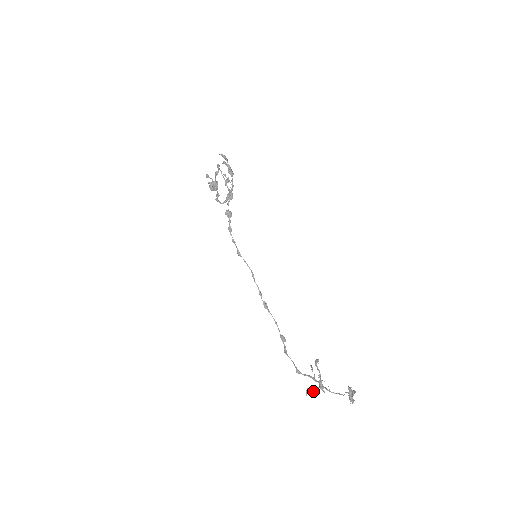
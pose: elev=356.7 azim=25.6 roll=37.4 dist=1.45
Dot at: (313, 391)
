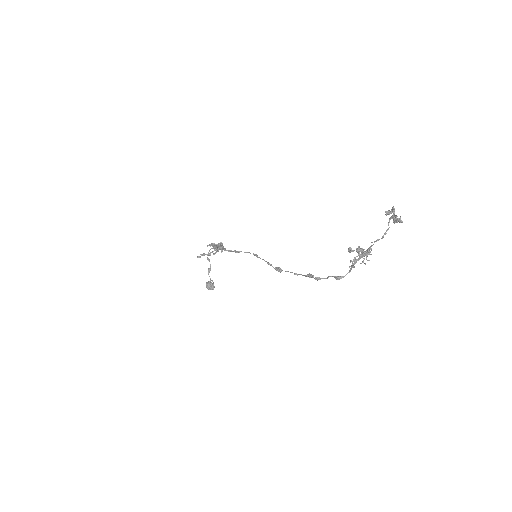
Dot at: (356, 249)
